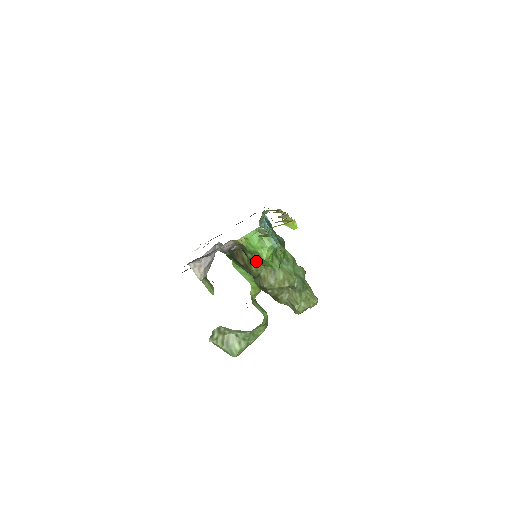
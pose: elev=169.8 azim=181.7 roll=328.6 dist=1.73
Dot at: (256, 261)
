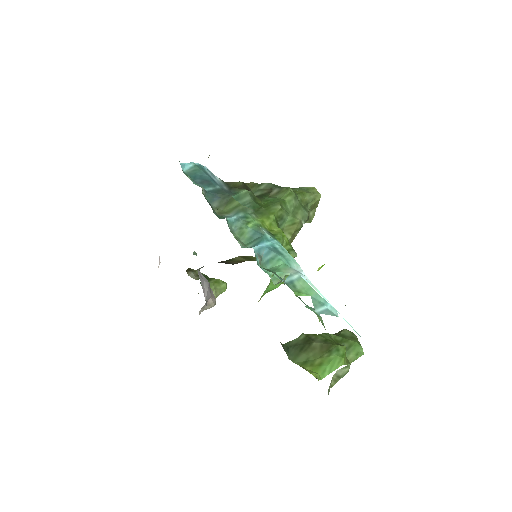
Dot at: occluded
